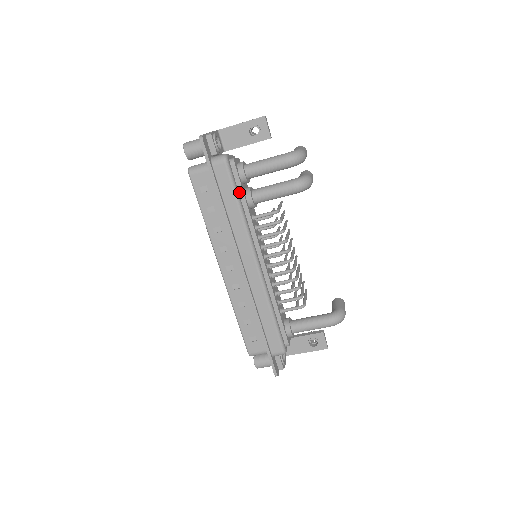
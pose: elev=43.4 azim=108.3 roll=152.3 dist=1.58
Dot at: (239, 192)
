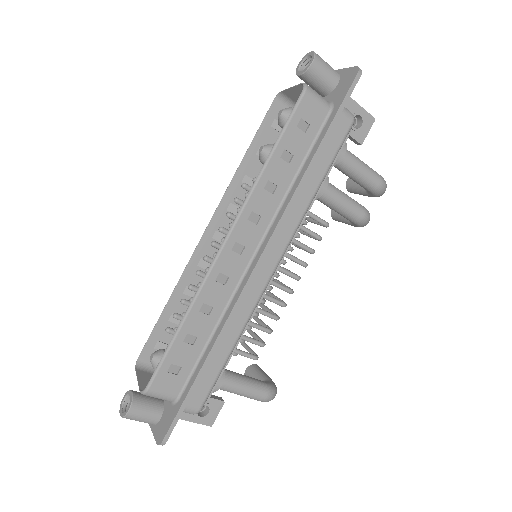
Dot at: occluded
